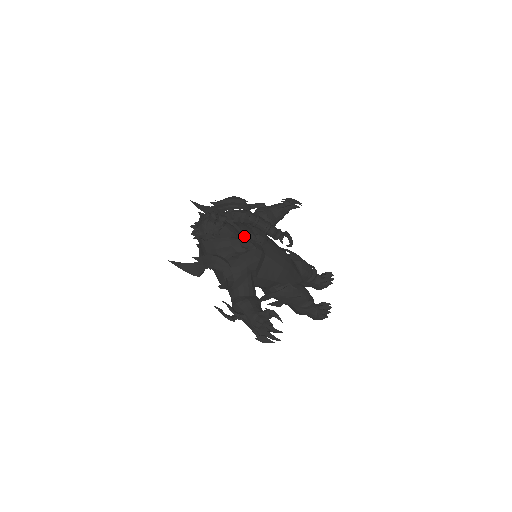
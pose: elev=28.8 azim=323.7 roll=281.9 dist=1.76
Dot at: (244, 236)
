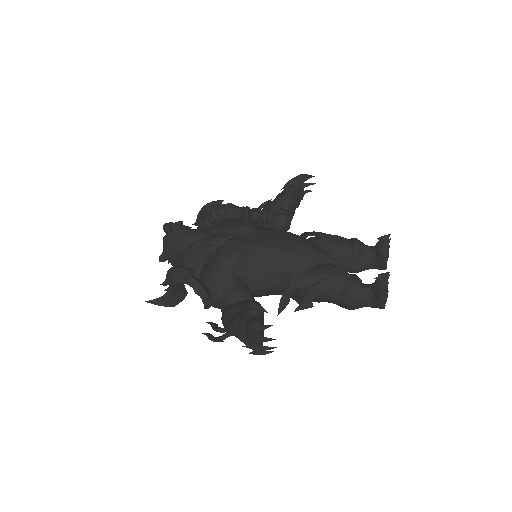
Dot at: occluded
